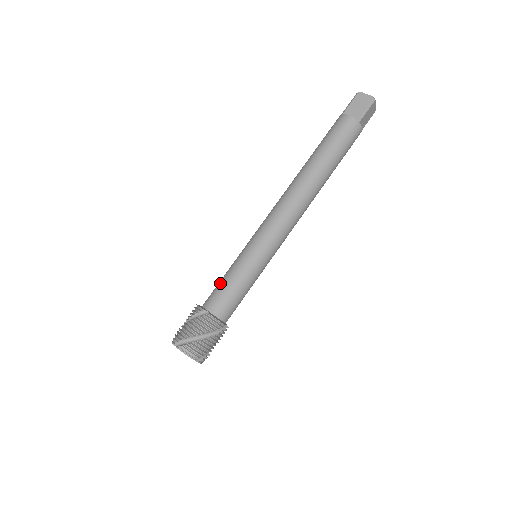
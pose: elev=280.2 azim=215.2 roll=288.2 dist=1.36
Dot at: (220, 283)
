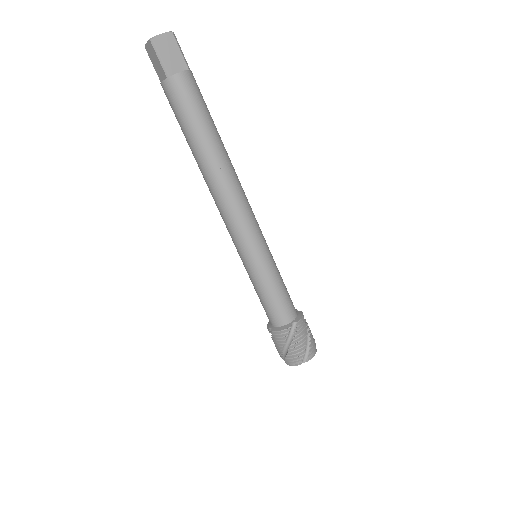
Dot at: occluded
